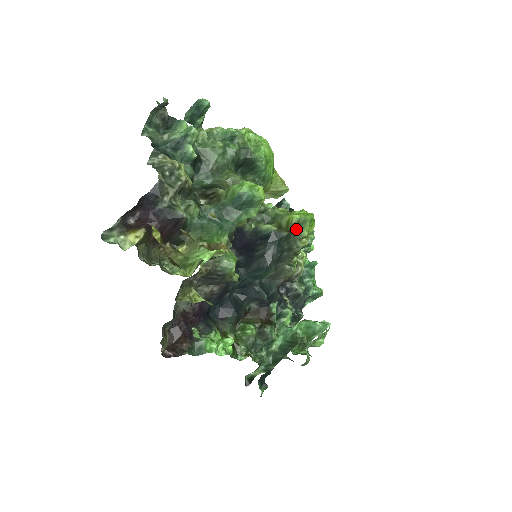
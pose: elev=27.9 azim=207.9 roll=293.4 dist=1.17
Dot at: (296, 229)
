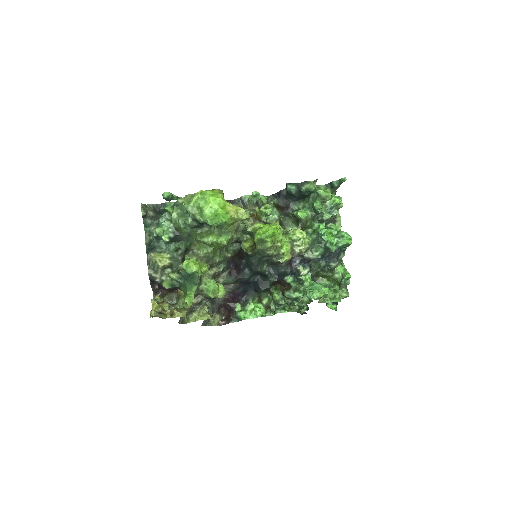
Dot at: (260, 245)
